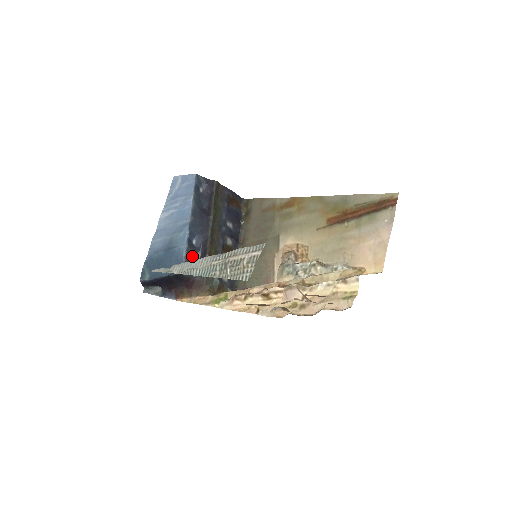
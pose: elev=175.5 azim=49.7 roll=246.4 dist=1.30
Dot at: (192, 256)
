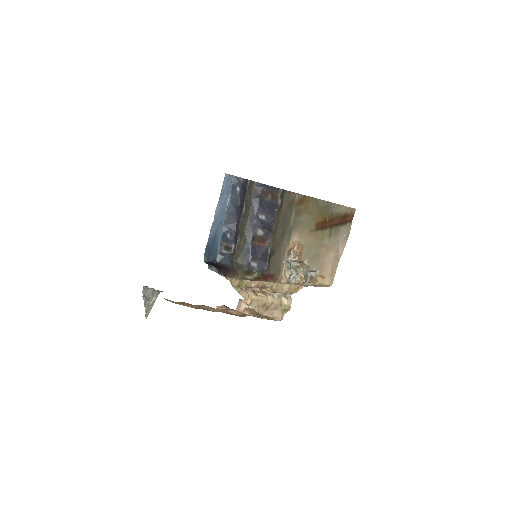
Dot at: (227, 247)
